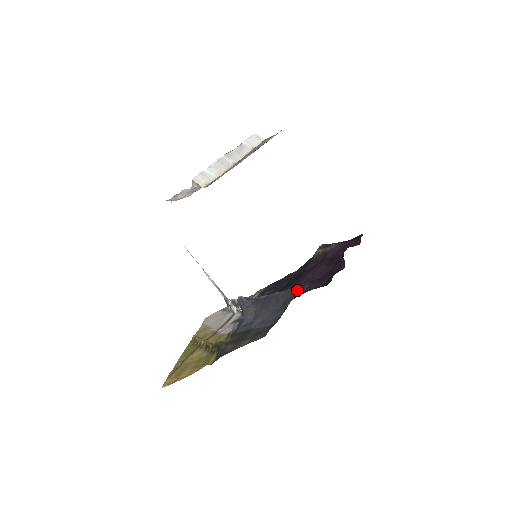
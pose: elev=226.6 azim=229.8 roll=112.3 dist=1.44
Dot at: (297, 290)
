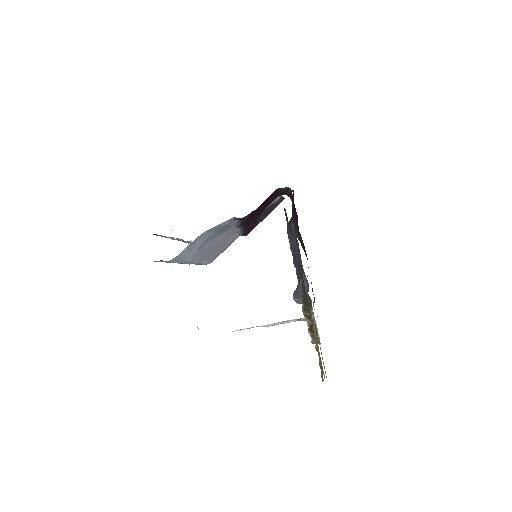
Dot at: (287, 221)
